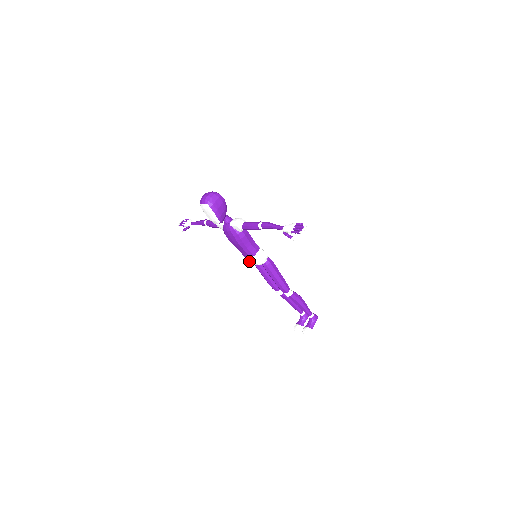
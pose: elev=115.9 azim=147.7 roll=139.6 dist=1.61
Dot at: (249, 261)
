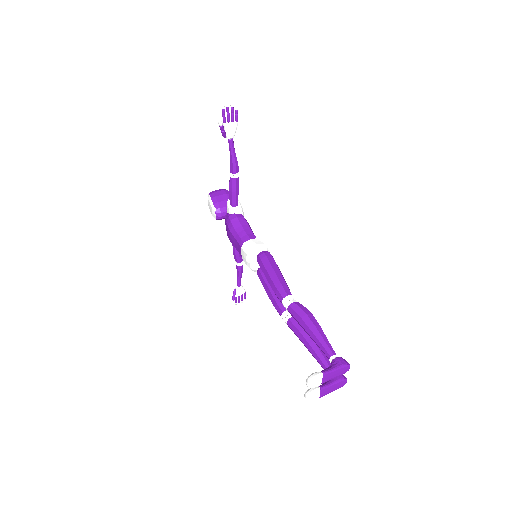
Dot at: (245, 262)
